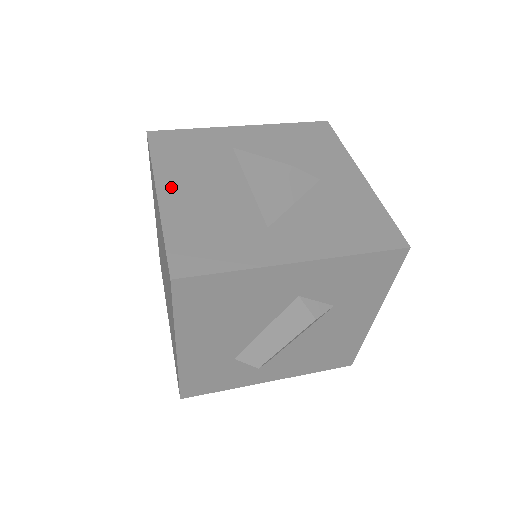
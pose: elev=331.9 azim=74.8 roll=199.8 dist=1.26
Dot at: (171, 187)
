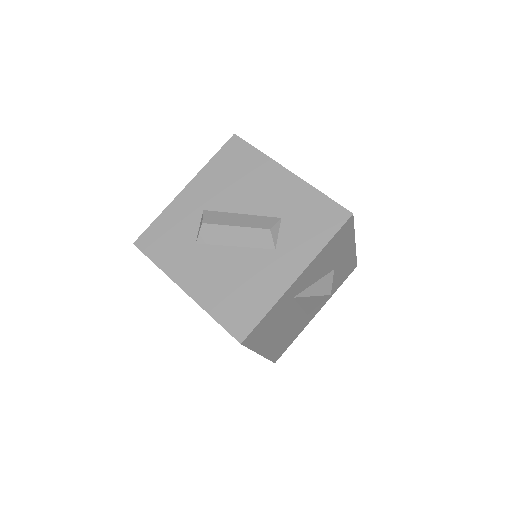
Dot at: (266, 347)
